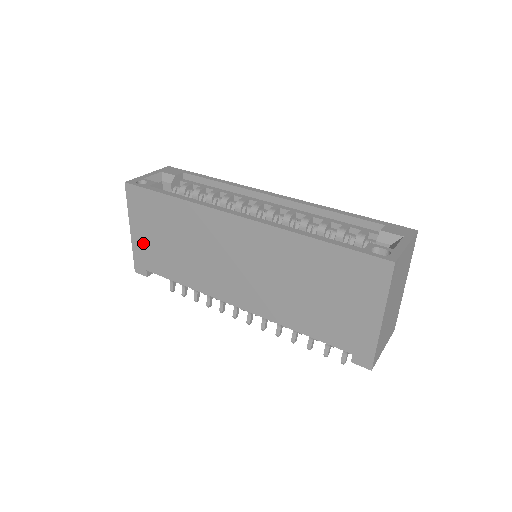
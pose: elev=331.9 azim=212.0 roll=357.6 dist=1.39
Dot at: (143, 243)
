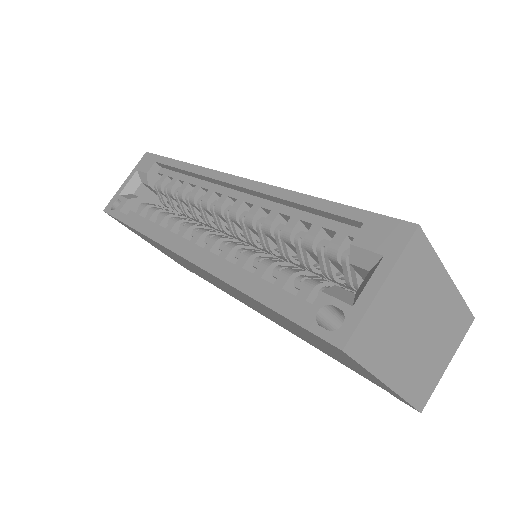
Dot at: (163, 252)
